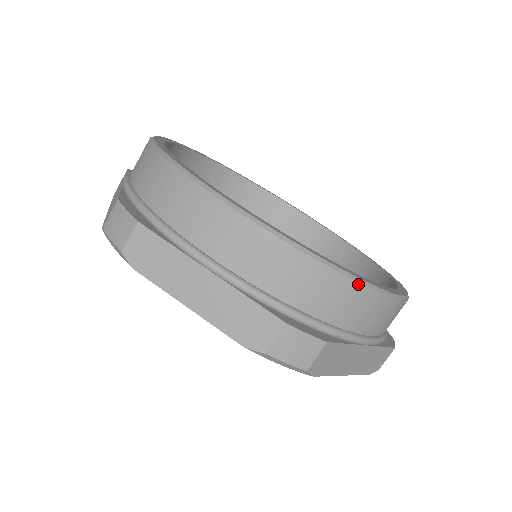
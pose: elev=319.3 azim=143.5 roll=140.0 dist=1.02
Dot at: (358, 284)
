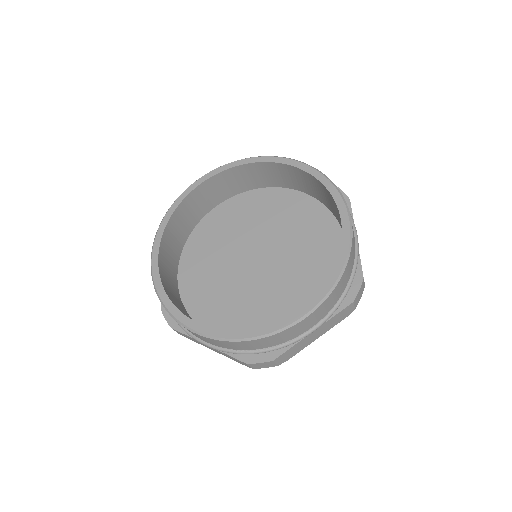
Dot at: (268, 337)
